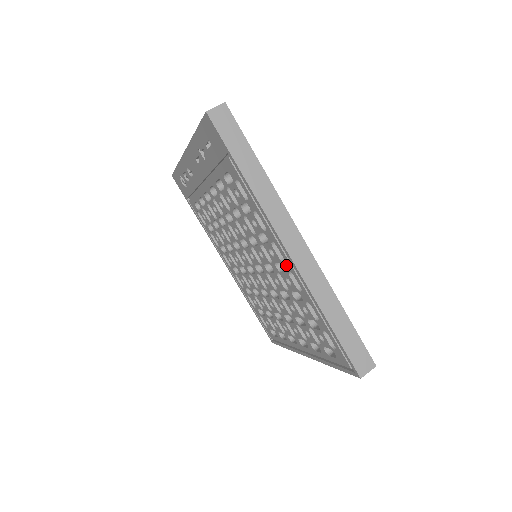
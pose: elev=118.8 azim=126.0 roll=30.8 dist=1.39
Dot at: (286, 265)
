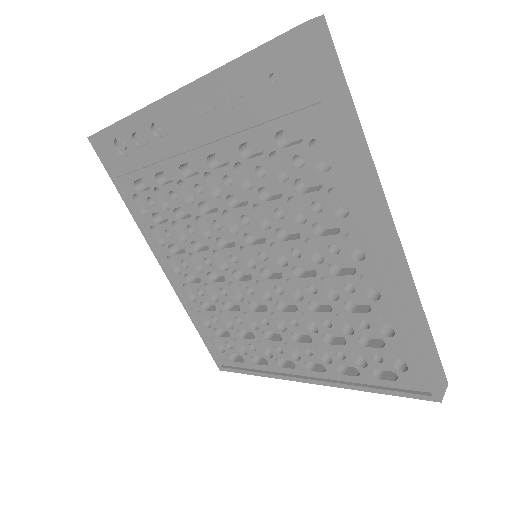
Dot at: (364, 265)
